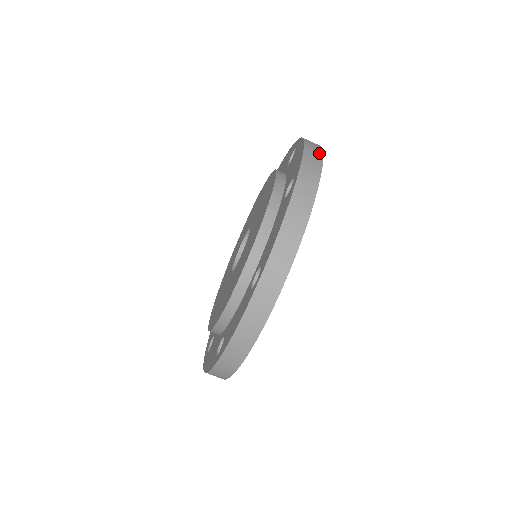
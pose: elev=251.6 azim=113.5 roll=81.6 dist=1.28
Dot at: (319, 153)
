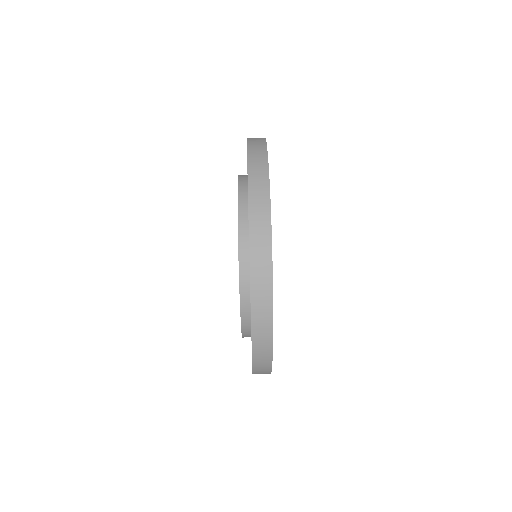
Dot at: occluded
